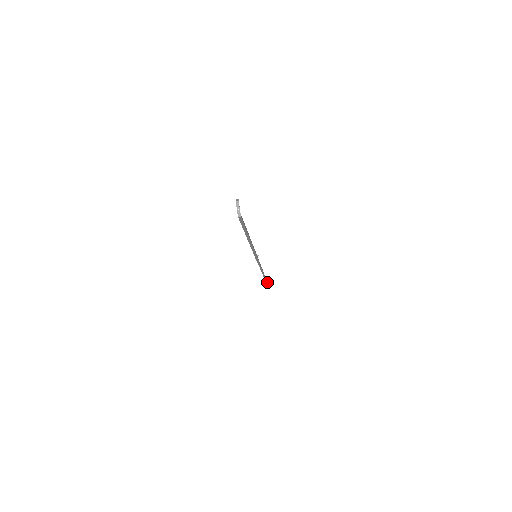
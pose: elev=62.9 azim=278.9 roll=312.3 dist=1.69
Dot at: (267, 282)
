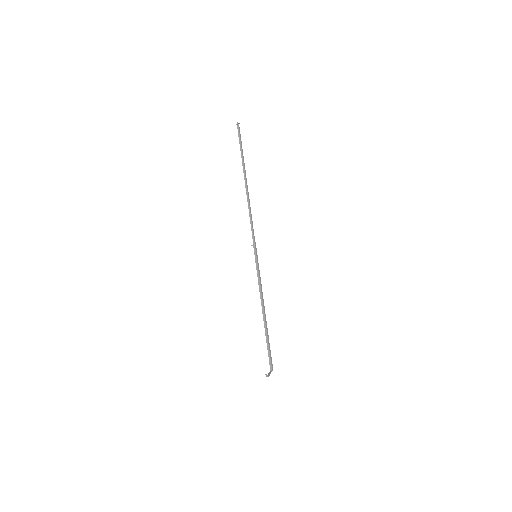
Dot at: (239, 128)
